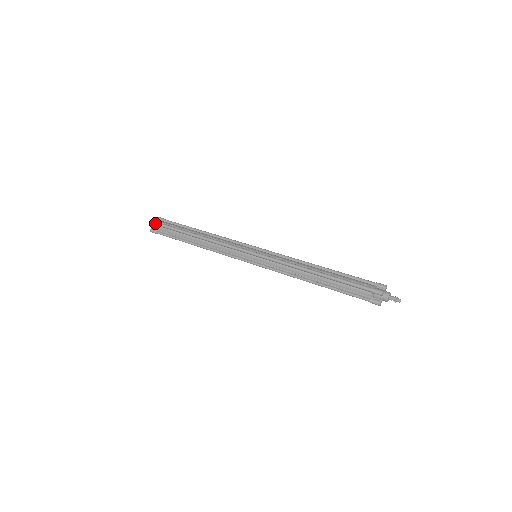
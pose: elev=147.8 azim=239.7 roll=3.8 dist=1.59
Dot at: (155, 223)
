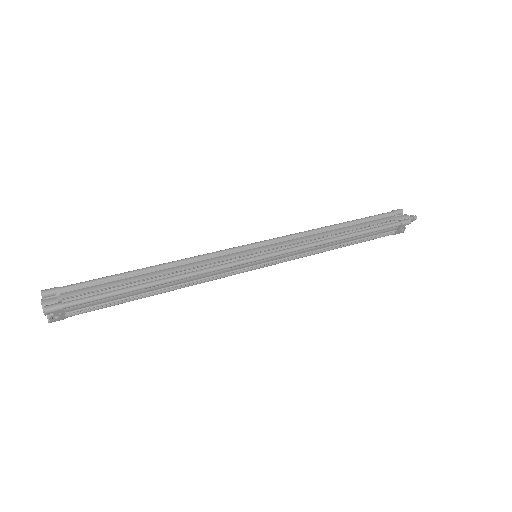
Dot at: (56, 287)
